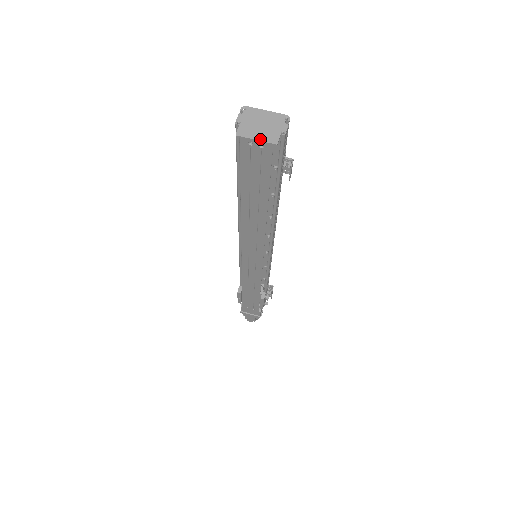
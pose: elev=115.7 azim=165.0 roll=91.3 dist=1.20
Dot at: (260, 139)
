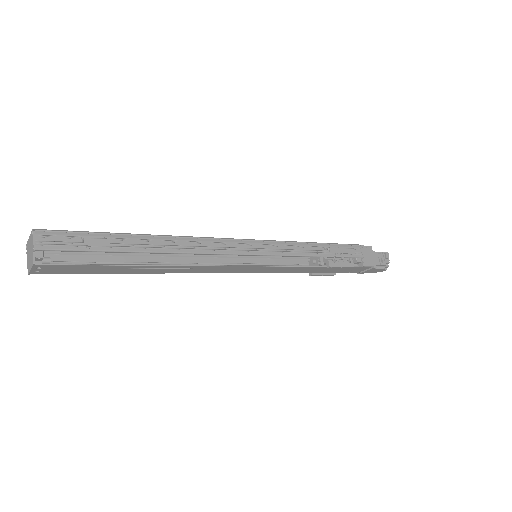
Dot at: (31, 267)
